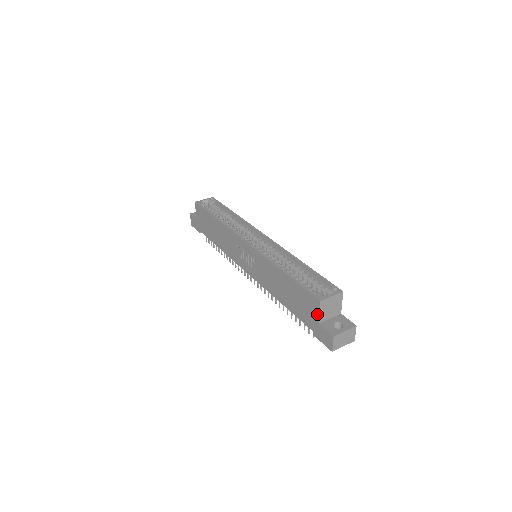
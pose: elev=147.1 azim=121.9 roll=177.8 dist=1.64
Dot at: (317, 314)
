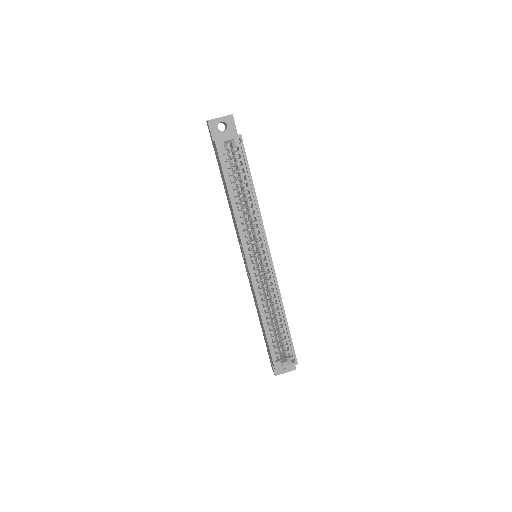
Dot at: (272, 363)
